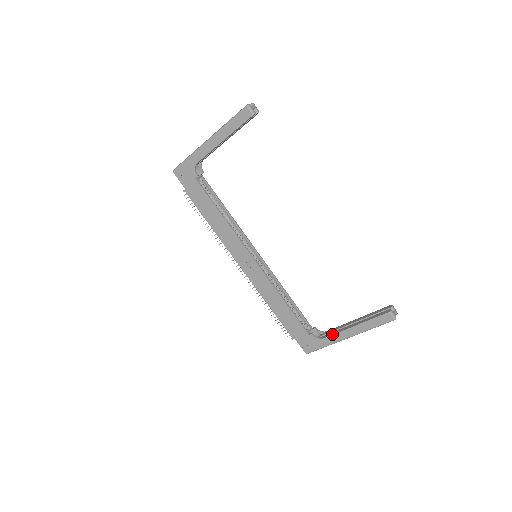
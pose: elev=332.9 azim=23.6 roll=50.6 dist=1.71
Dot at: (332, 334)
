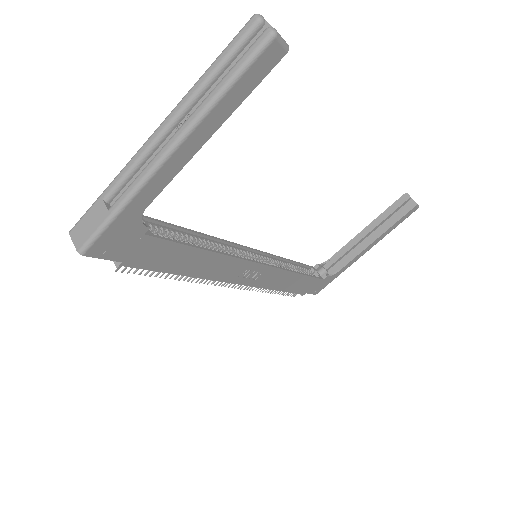
Dot at: (349, 261)
